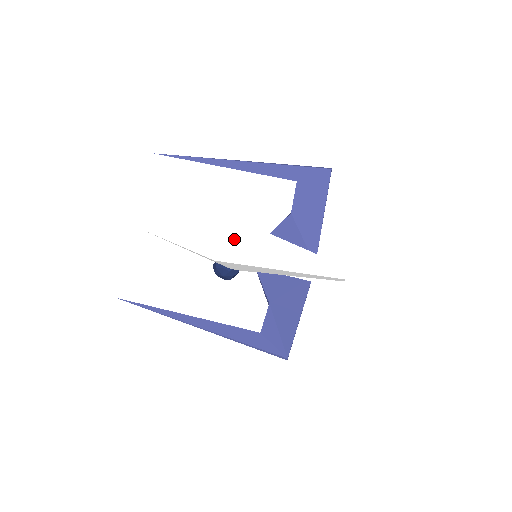
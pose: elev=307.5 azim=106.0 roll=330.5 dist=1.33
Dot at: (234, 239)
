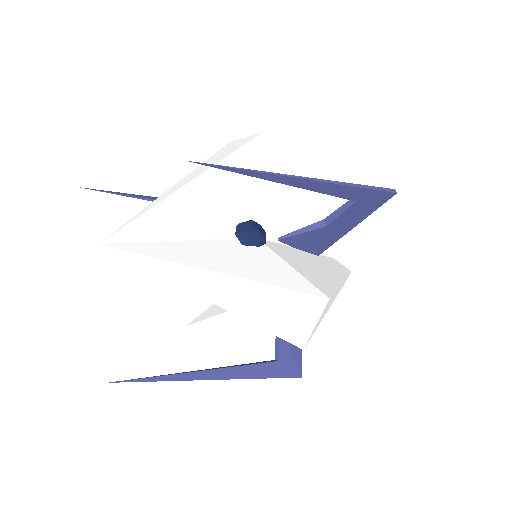
Dot at: occluded
